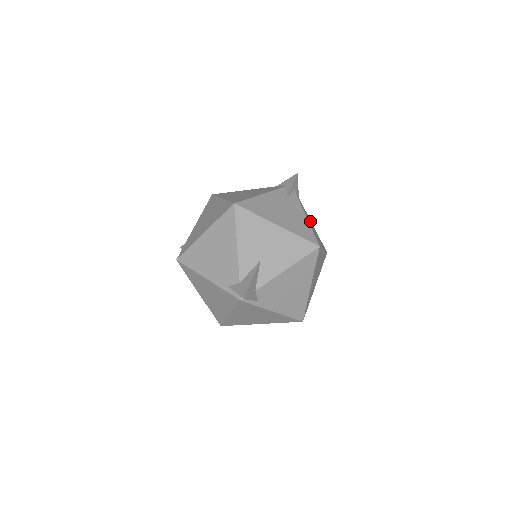
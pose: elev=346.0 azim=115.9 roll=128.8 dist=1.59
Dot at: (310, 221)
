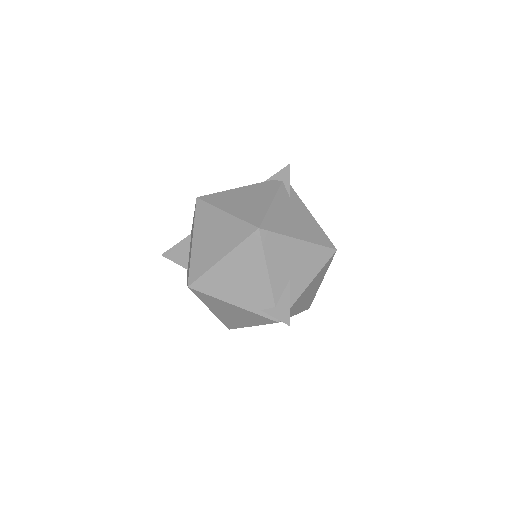
Dot at: occluded
